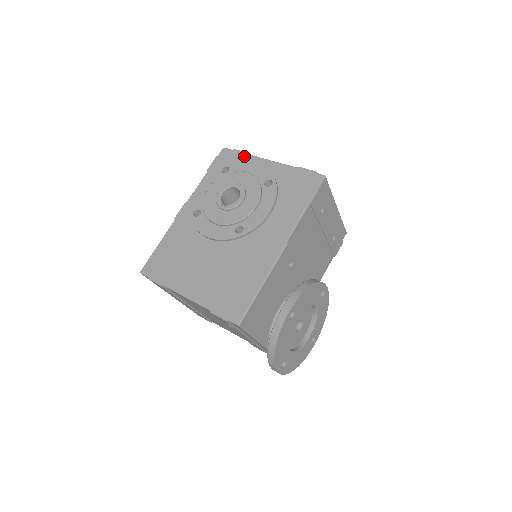
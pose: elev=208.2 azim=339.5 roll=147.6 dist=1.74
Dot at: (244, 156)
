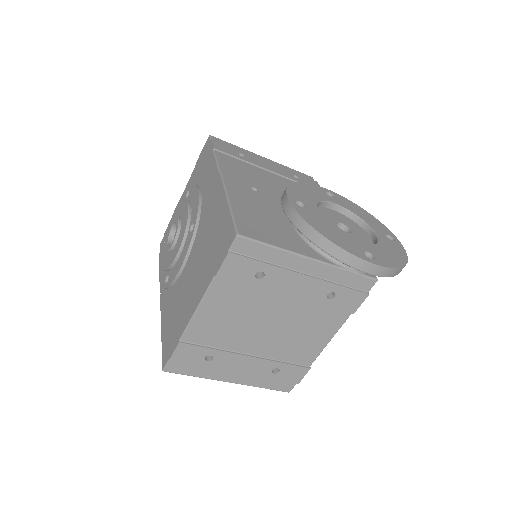
Dot at: occluded
